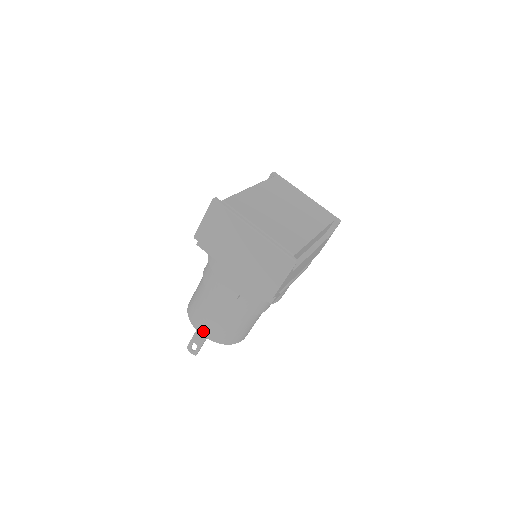
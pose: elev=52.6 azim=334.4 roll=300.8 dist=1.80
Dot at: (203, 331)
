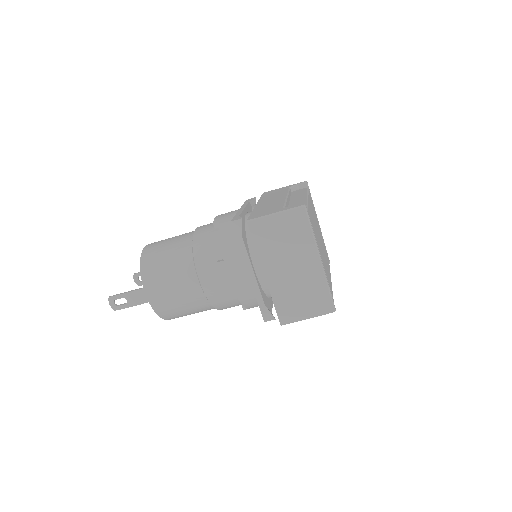
Dot at: (153, 297)
